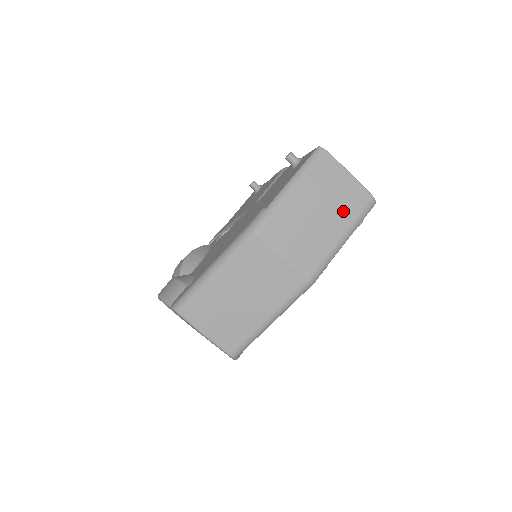
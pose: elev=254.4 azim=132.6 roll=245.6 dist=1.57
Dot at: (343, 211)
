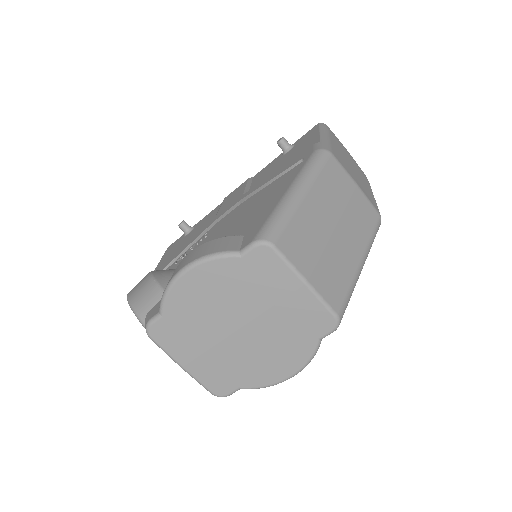
Dot at: (361, 174)
